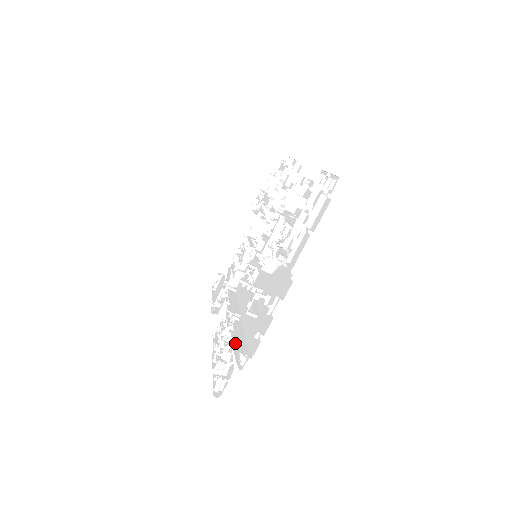
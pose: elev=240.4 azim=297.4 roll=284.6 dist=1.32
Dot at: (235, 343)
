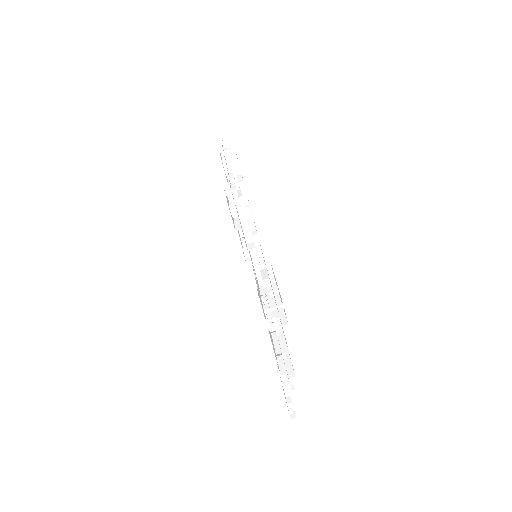
Dot at: occluded
